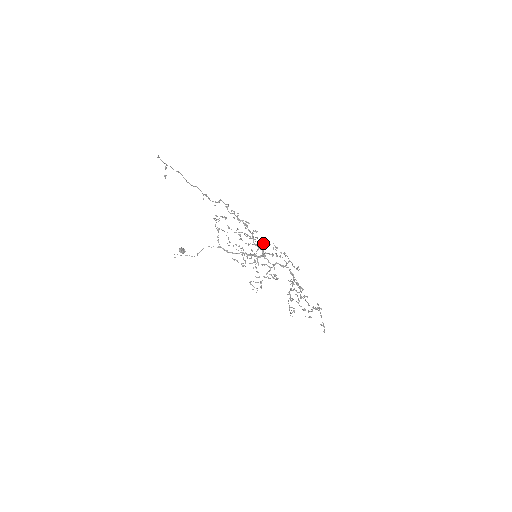
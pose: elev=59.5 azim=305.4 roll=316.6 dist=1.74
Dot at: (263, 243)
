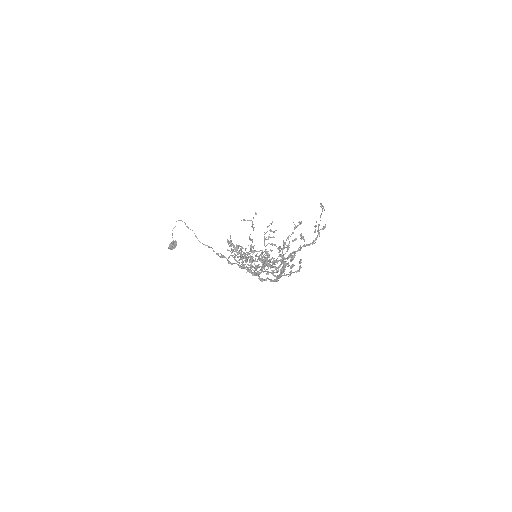
Dot at: (273, 262)
